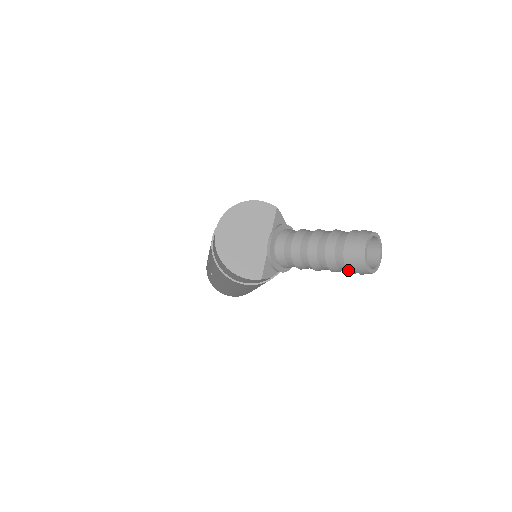
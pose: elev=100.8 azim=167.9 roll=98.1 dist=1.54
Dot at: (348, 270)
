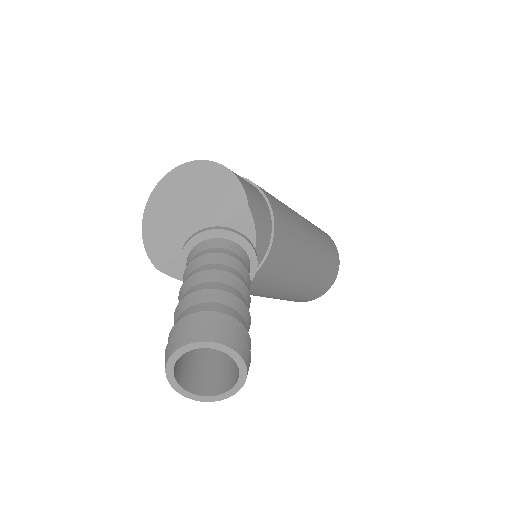
Dot at: occluded
